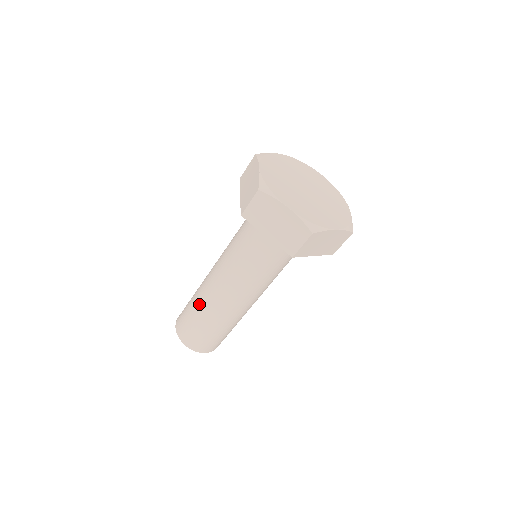
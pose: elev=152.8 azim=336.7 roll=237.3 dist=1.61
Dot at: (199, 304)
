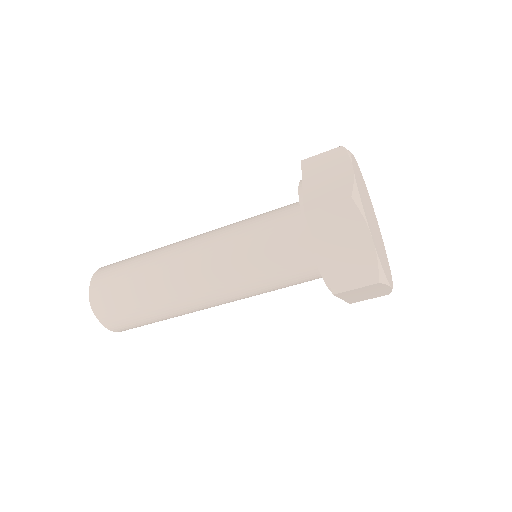
Dot at: (149, 274)
